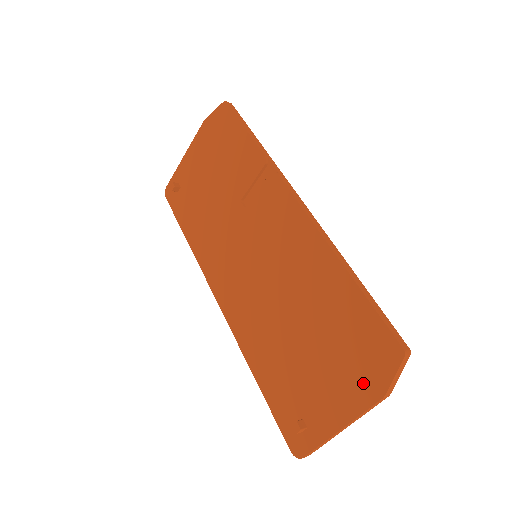
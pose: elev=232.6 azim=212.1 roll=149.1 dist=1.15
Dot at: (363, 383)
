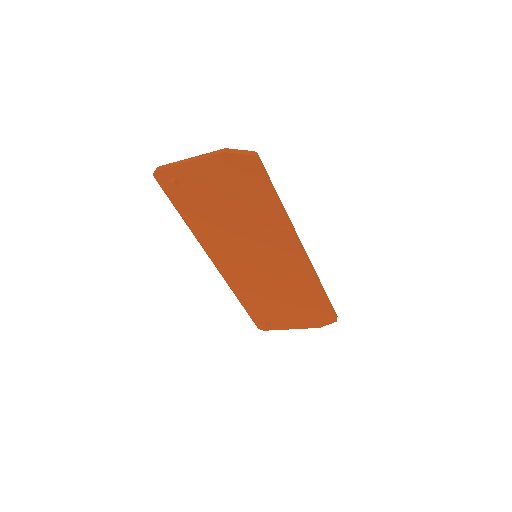
Dot at: (311, 322)
